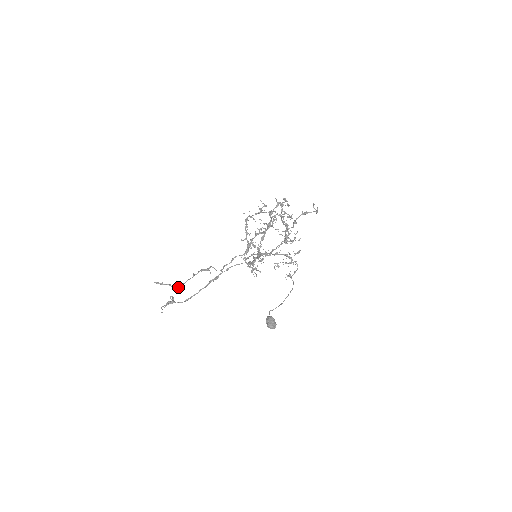
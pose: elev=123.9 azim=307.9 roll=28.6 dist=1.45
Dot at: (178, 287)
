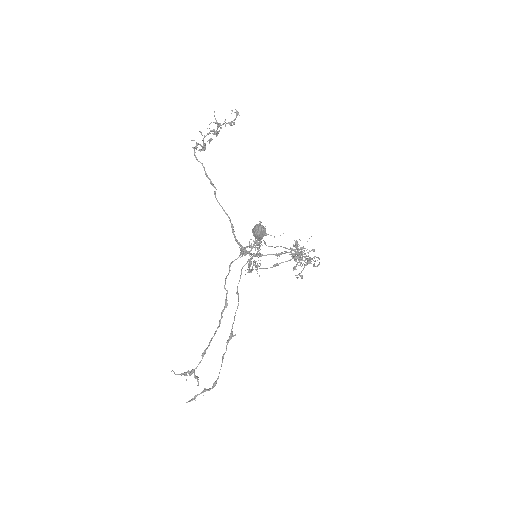
Dot at: (213, 386)
